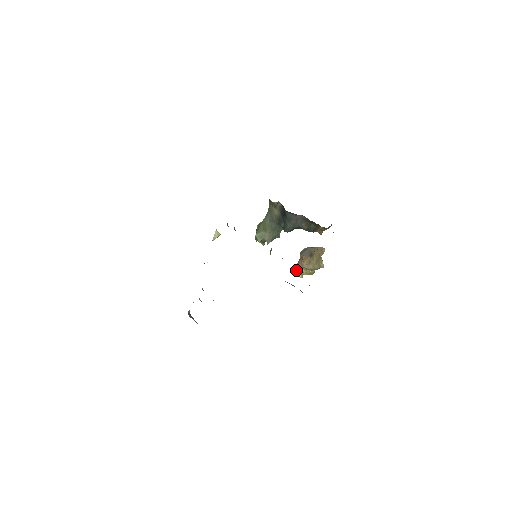
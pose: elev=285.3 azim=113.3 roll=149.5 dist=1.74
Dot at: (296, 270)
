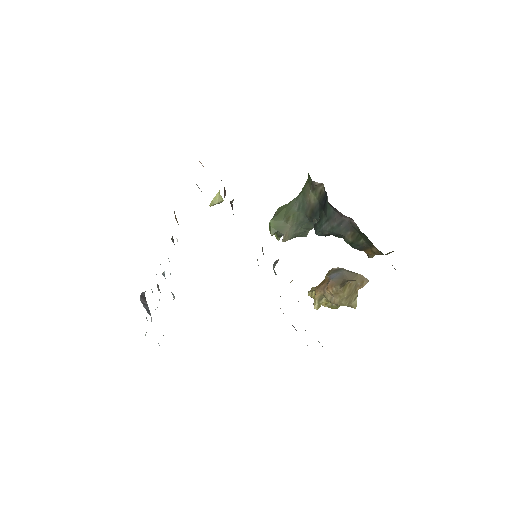
Dot at: (313, 294)
